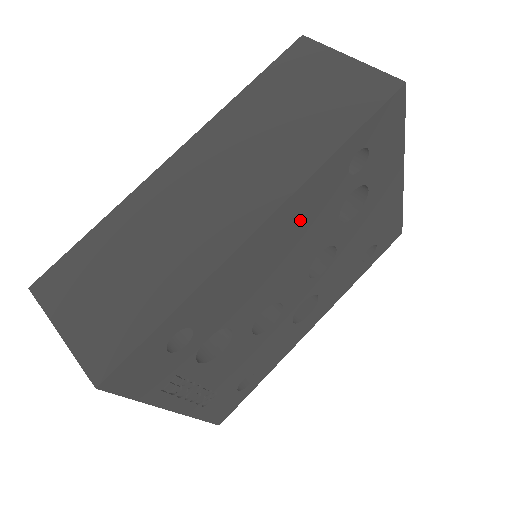
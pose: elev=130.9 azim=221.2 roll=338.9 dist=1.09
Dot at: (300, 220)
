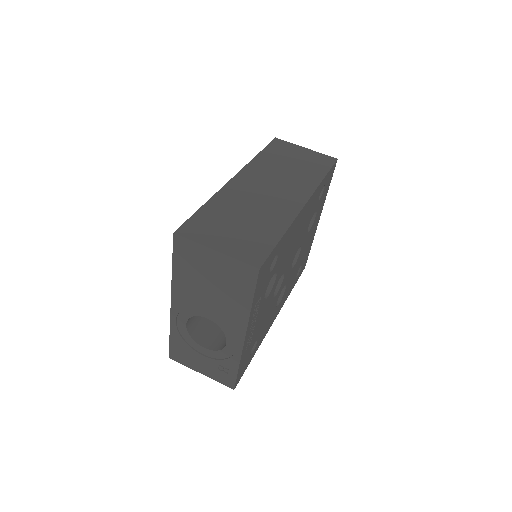
Dot at: (307, 214)
